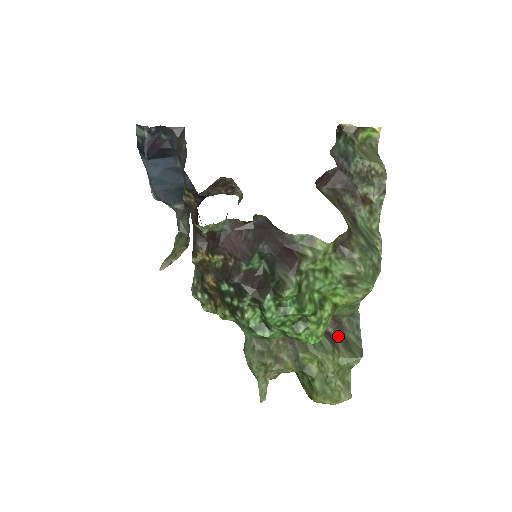
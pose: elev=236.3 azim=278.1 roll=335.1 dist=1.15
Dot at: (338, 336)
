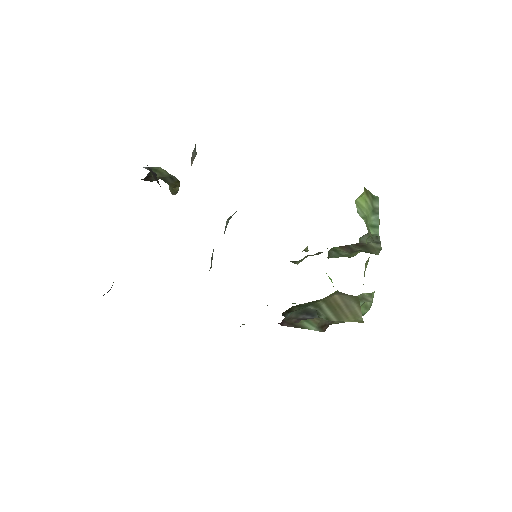
Dot at: (356, 246)
